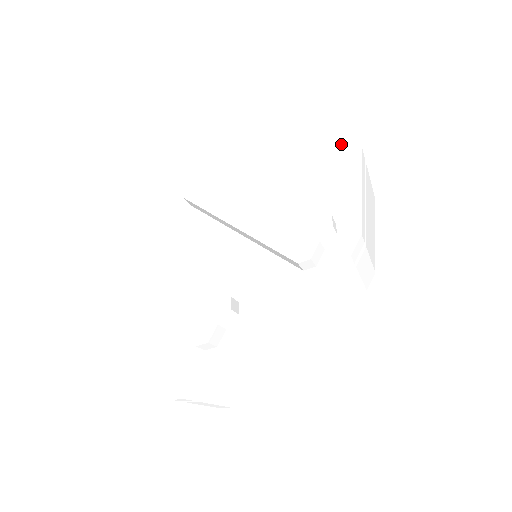
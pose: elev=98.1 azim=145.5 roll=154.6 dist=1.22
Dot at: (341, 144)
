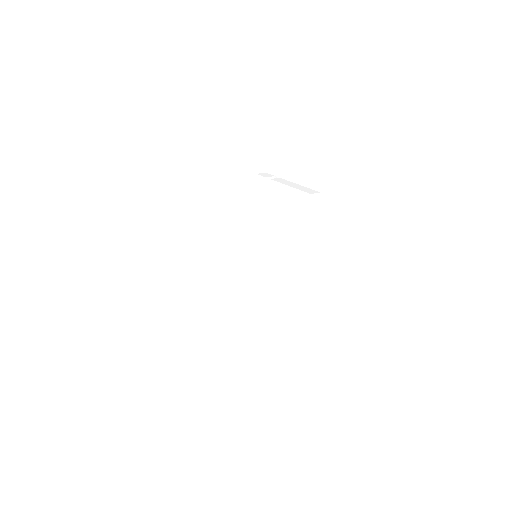
Dot at: occluded
